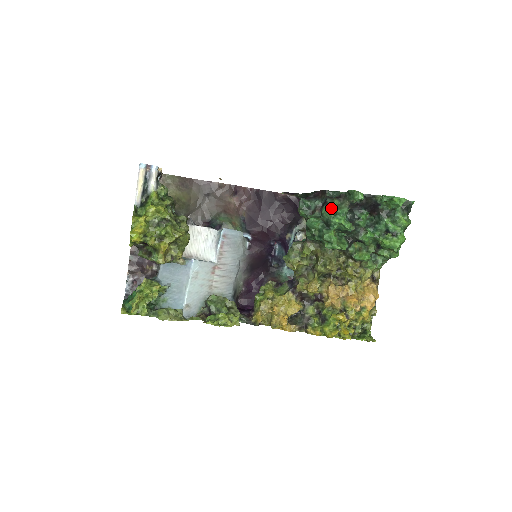
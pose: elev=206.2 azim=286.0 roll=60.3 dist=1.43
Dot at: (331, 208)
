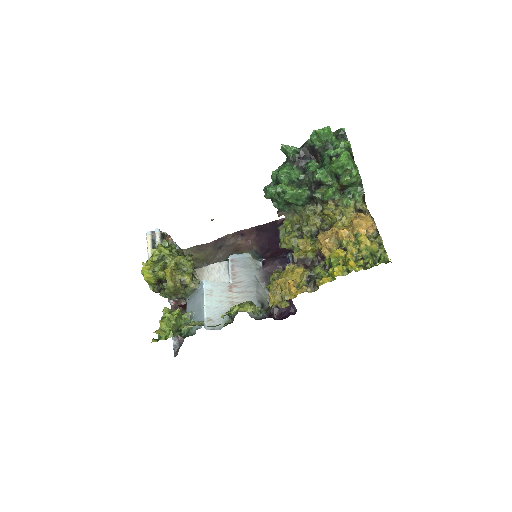
Dot at: (275, 170)
